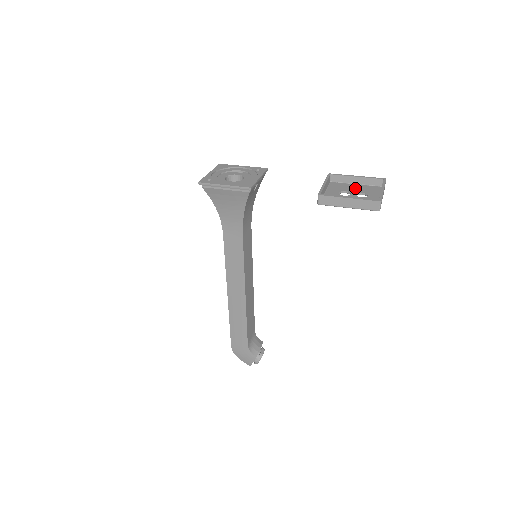
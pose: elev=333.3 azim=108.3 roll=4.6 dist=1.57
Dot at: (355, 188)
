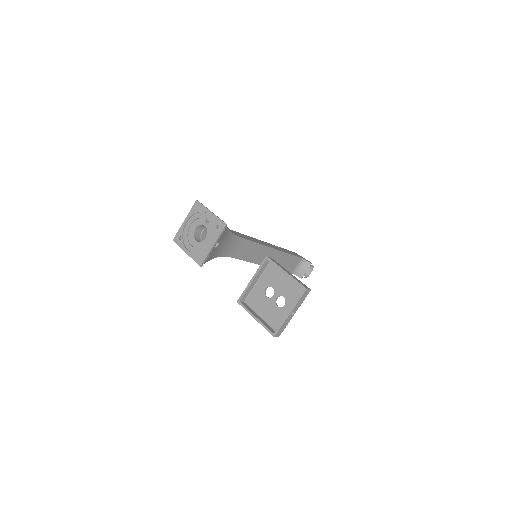
Dot at: (282, 284)
